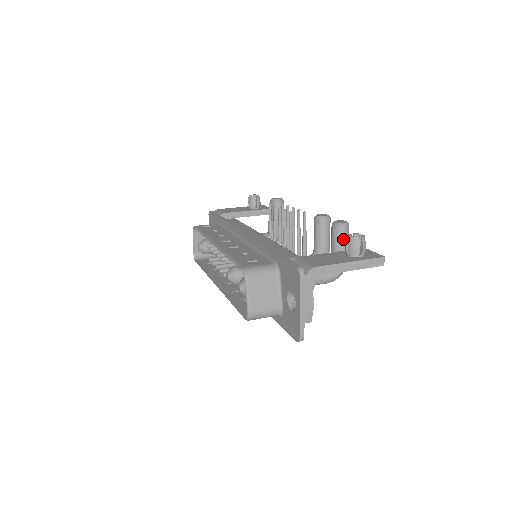
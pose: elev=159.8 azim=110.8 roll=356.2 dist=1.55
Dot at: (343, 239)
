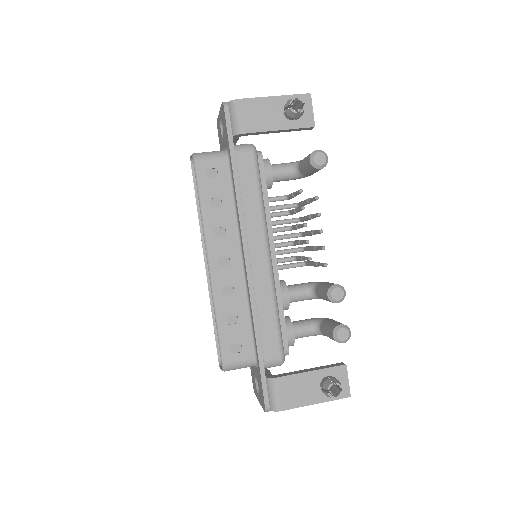
Dot at: occluded
